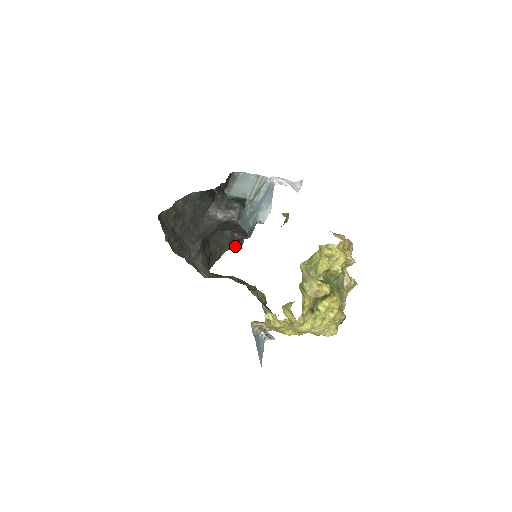
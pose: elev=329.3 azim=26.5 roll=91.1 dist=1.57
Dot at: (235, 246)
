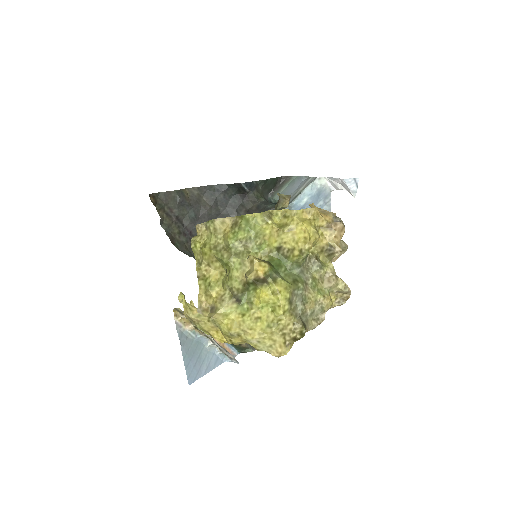
Dot at: occluded
